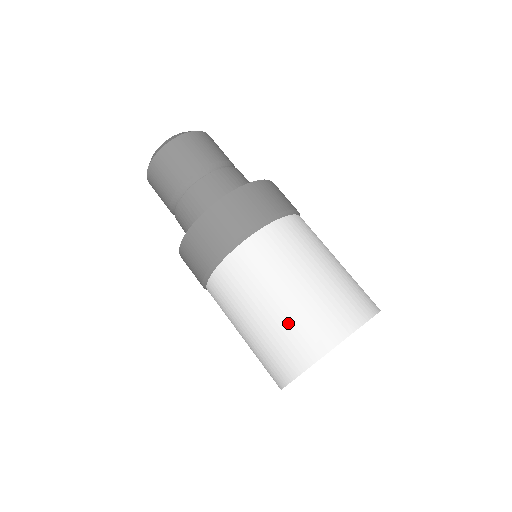
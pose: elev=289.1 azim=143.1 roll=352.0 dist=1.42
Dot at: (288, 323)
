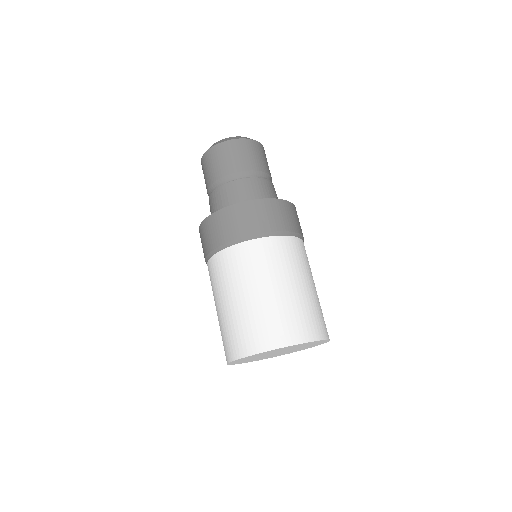
Dot at: (220, 330)
